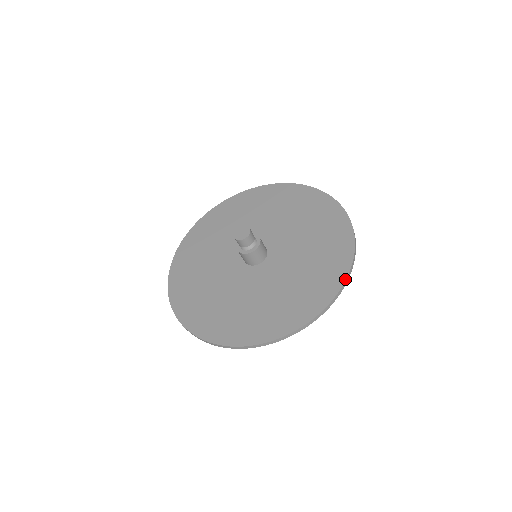
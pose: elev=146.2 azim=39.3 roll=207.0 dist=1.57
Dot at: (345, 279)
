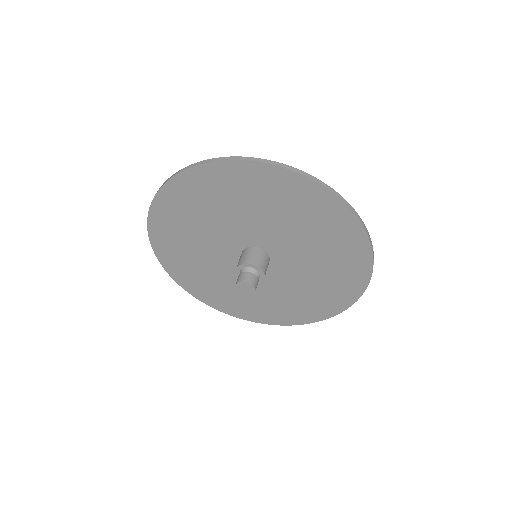
Dot at: (372, 269)
